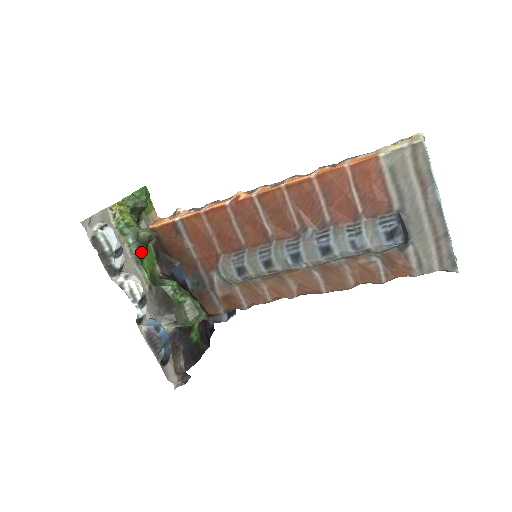
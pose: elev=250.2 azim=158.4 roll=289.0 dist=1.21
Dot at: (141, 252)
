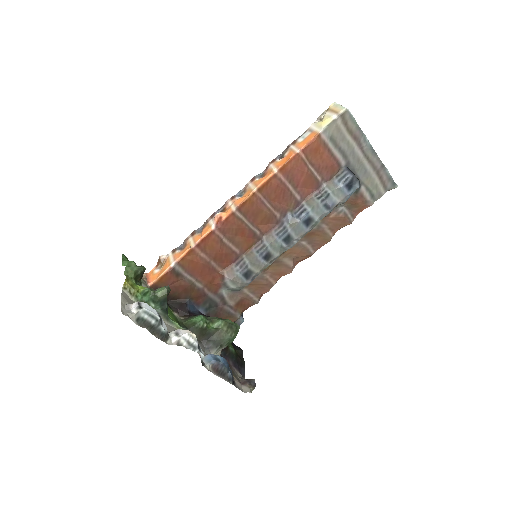
Dot at: (165, 309)
